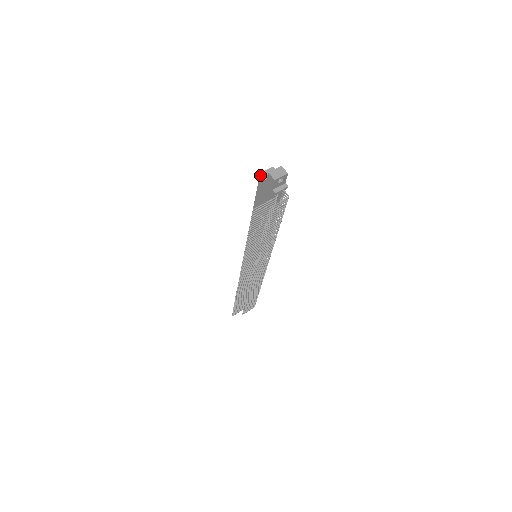
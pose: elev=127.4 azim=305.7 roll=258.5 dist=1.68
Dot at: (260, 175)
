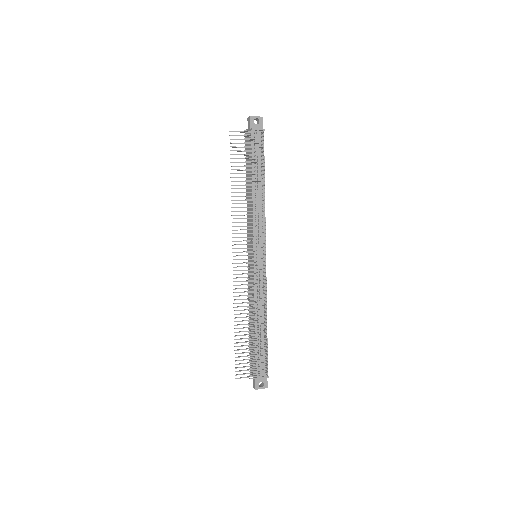
Dot at: occluded
